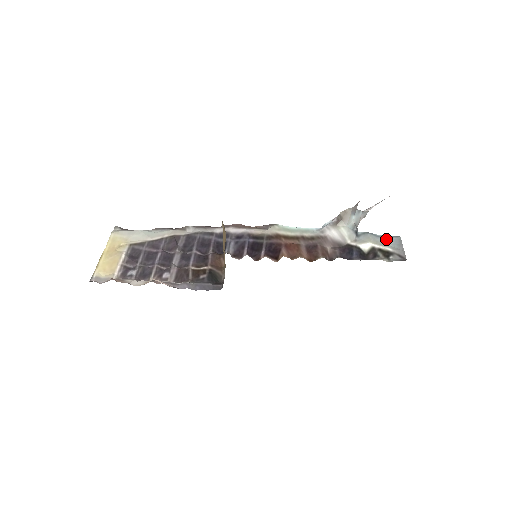
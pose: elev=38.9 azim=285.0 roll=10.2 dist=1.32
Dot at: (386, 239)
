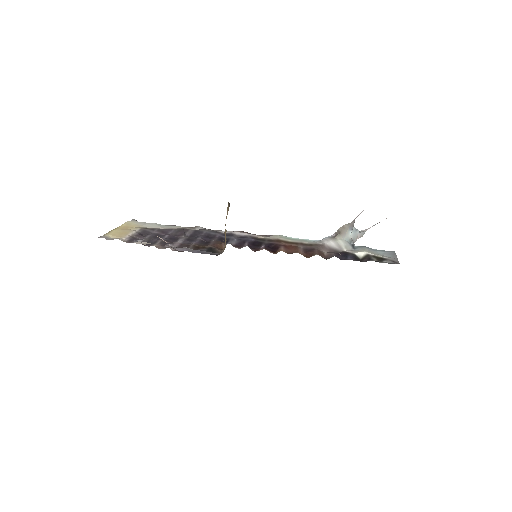
Dot at: (381, 252)
